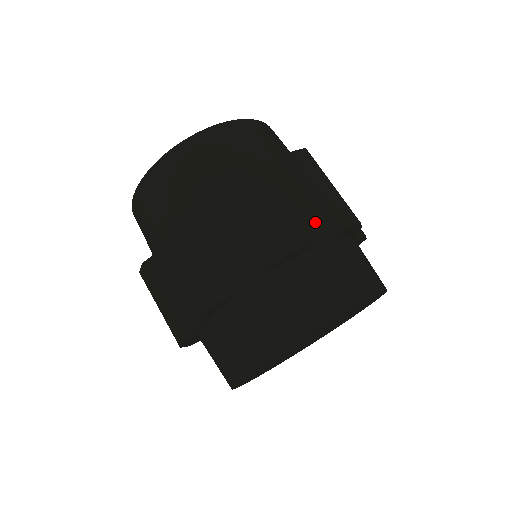
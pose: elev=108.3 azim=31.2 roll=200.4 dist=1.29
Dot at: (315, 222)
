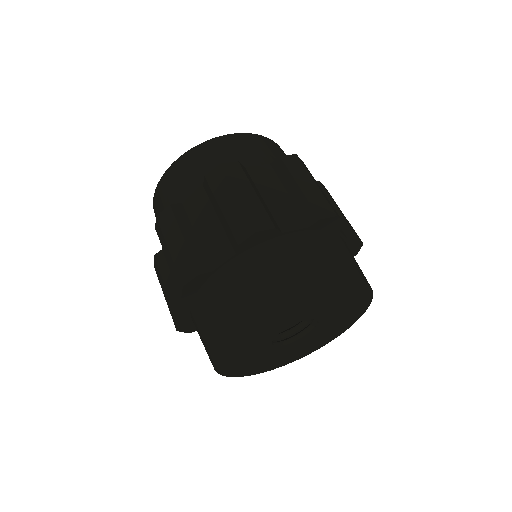
Dot at: (293, 213)
